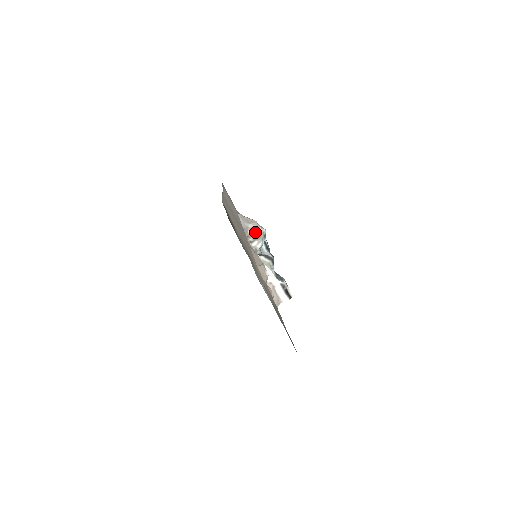
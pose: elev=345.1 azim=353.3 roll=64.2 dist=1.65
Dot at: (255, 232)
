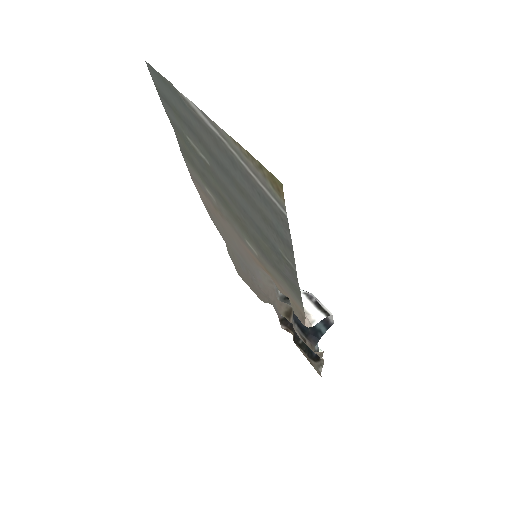
Dot at: occluded
